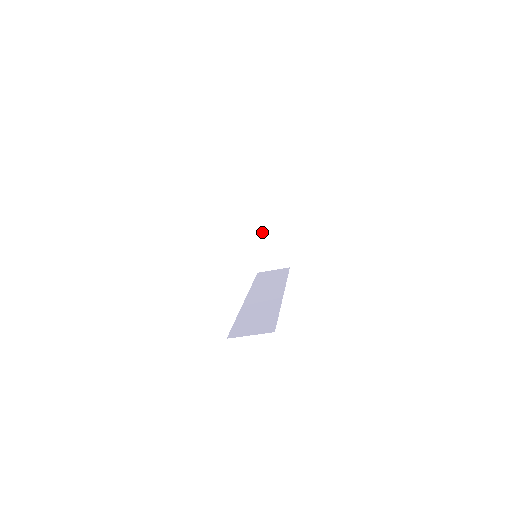
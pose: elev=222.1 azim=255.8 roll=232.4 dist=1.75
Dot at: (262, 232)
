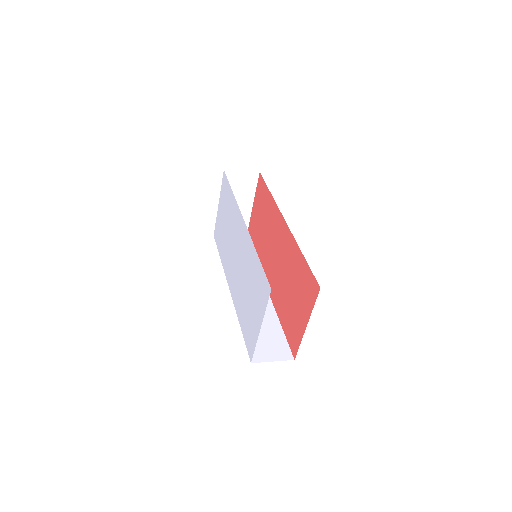
Dot at: occluded
